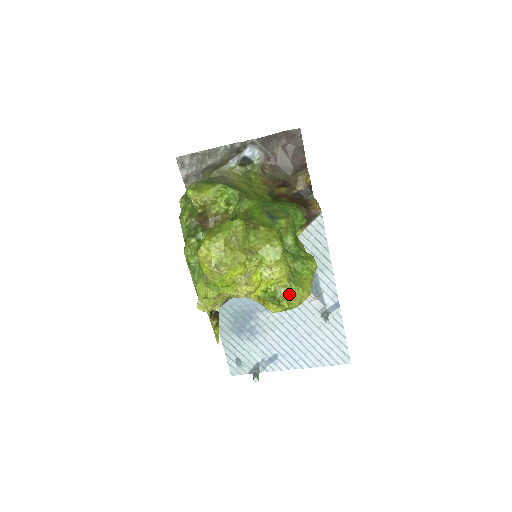
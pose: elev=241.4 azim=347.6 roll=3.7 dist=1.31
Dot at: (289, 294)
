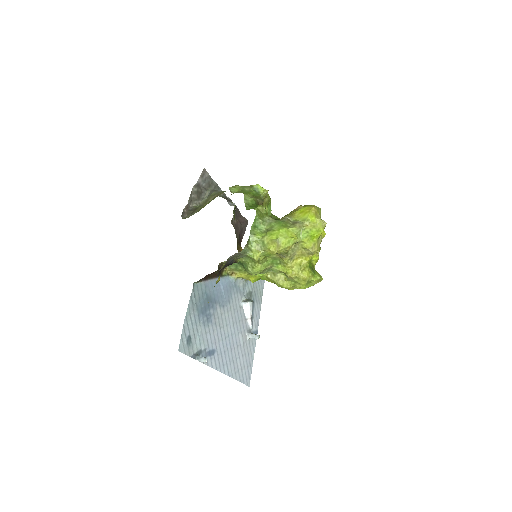
Dot at: occluded
